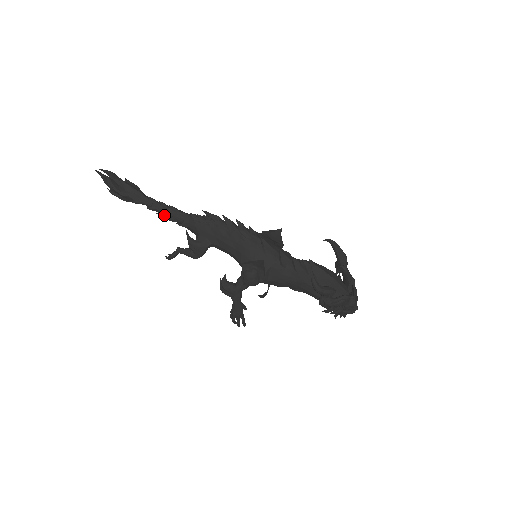
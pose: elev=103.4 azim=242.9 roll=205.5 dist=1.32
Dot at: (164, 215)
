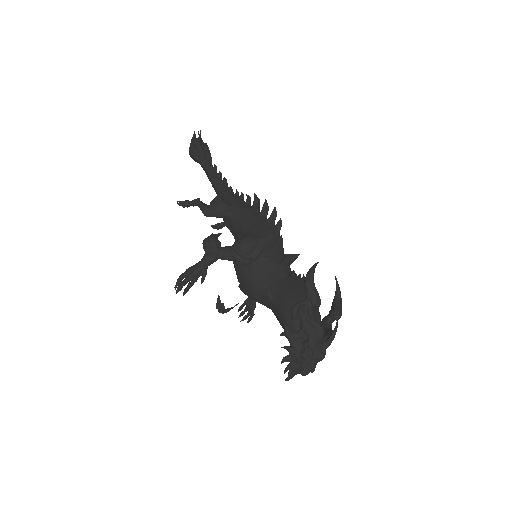
Dot at: (213, 179)
